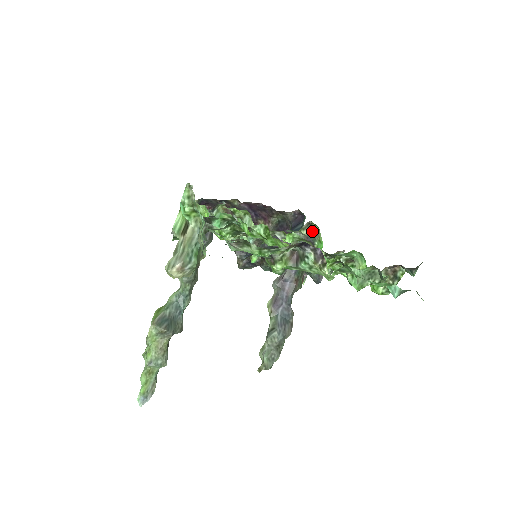
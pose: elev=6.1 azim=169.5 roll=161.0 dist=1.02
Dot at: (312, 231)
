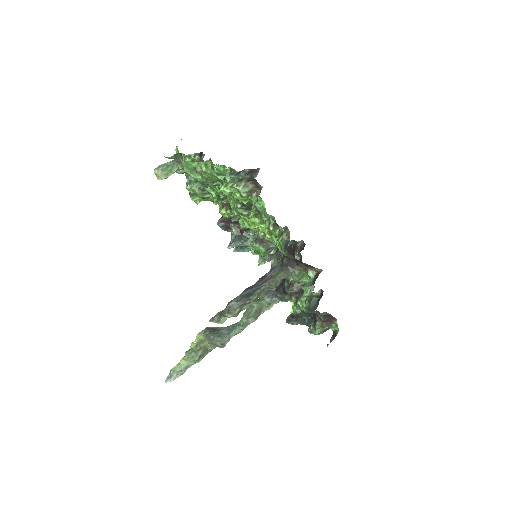
Dot at: (288, 235)
